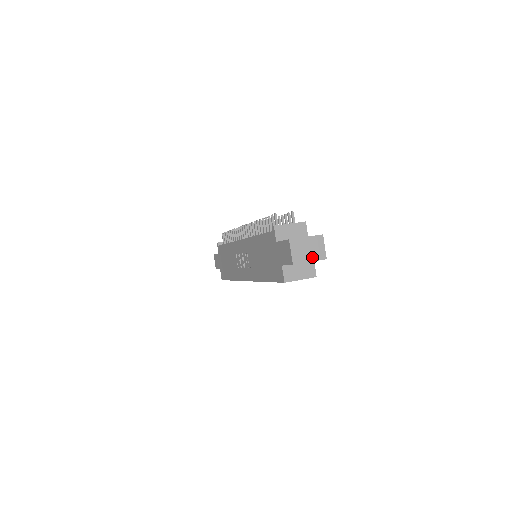
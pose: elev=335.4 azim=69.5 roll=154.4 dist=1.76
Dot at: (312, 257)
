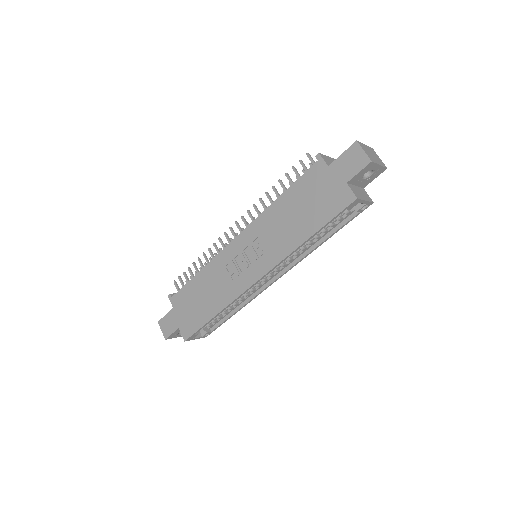
Dot at: (378, 162)
